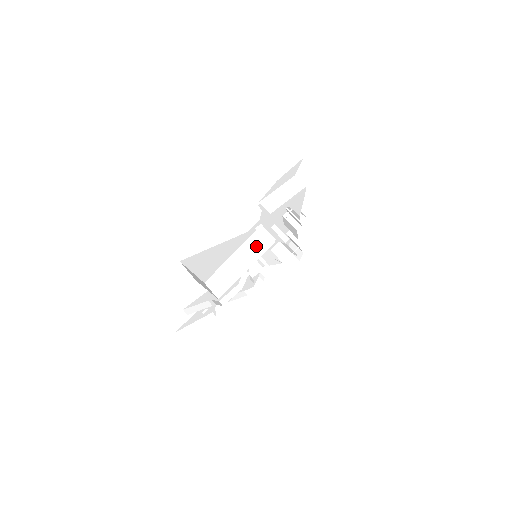
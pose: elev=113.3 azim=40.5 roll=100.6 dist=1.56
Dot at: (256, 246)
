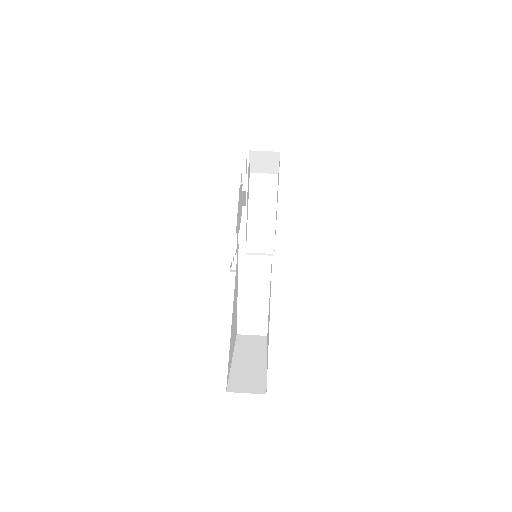
Dot at: (256, 258)
